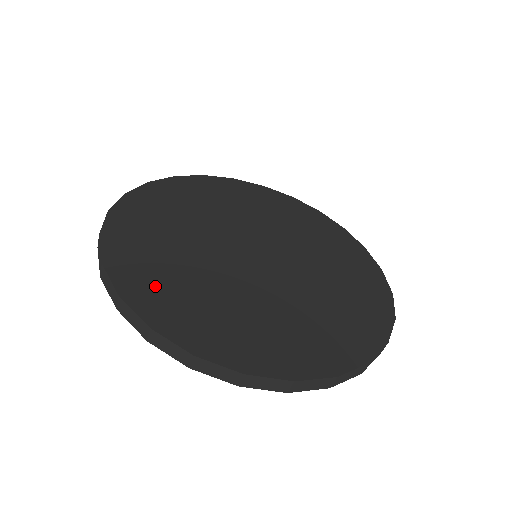
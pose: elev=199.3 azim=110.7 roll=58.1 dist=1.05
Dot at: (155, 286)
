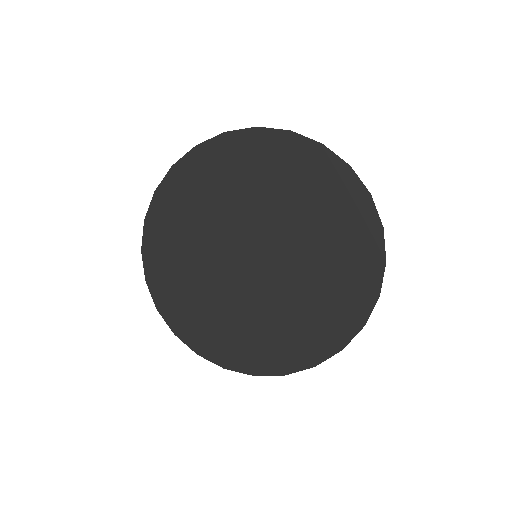
Dot at: (177, 300)
